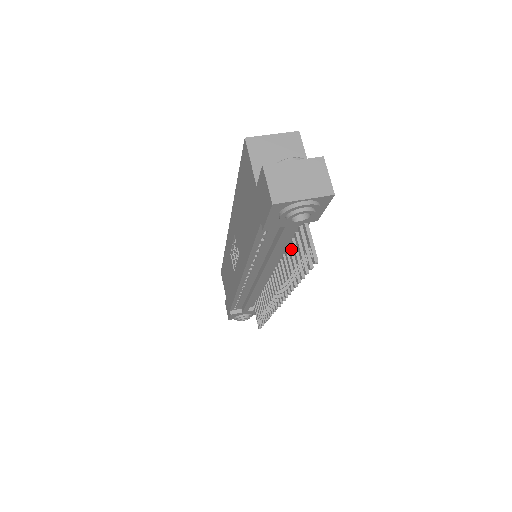
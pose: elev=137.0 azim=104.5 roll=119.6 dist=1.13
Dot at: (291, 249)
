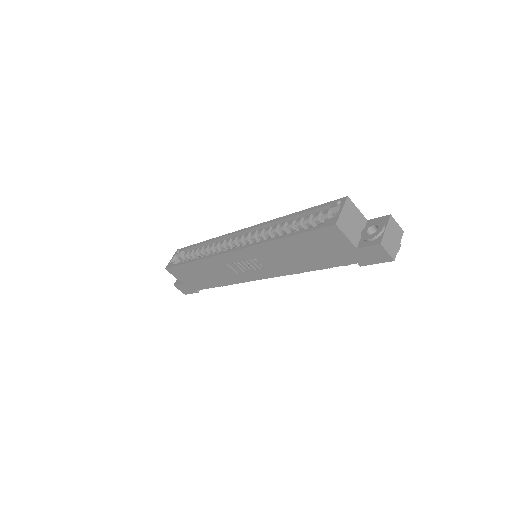
Dot at: occluded
